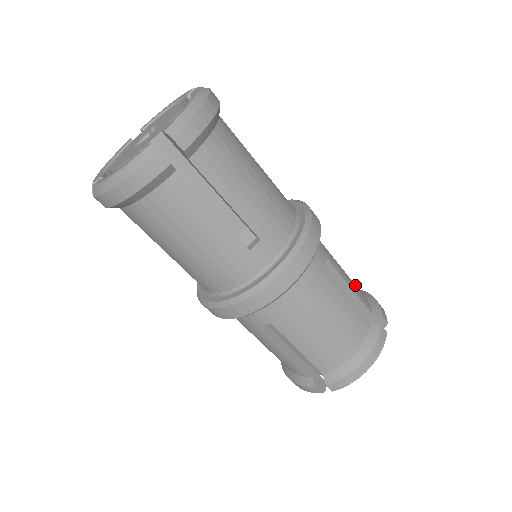
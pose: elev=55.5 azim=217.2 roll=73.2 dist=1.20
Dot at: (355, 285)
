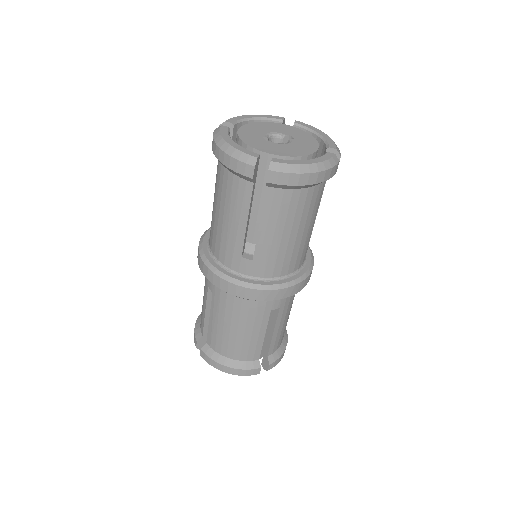
Dot at: (281, 335)
